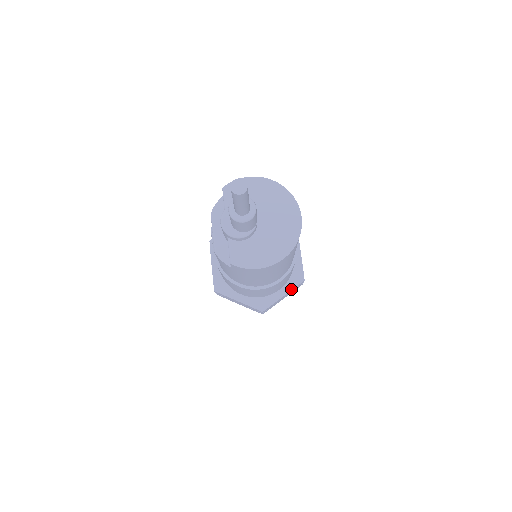
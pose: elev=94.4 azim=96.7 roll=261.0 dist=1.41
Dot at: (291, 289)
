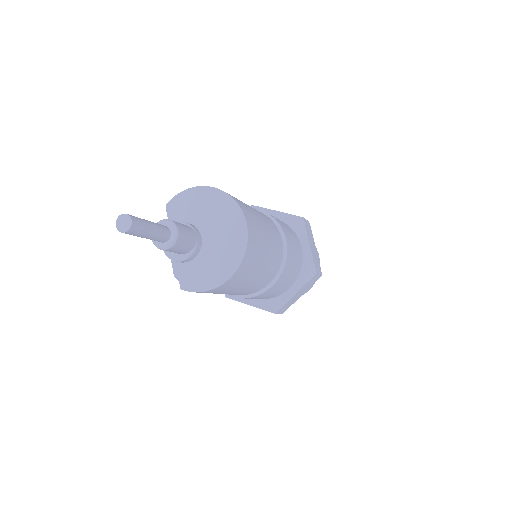
Dot at: (302, 285)
